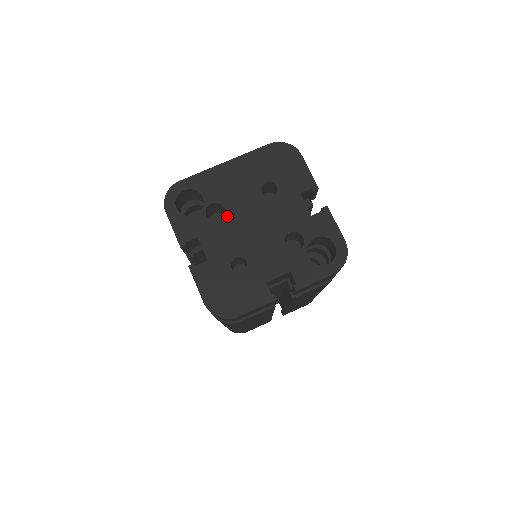
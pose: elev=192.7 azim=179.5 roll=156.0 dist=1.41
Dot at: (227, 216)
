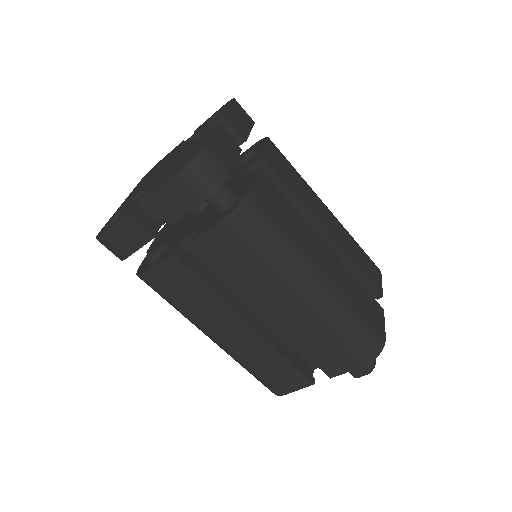
Dot at: (145, 187)
